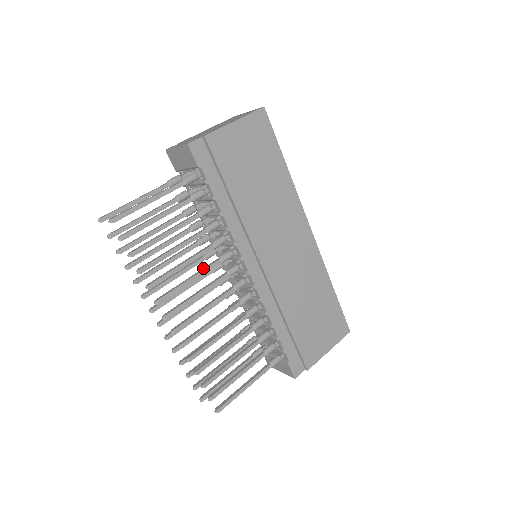
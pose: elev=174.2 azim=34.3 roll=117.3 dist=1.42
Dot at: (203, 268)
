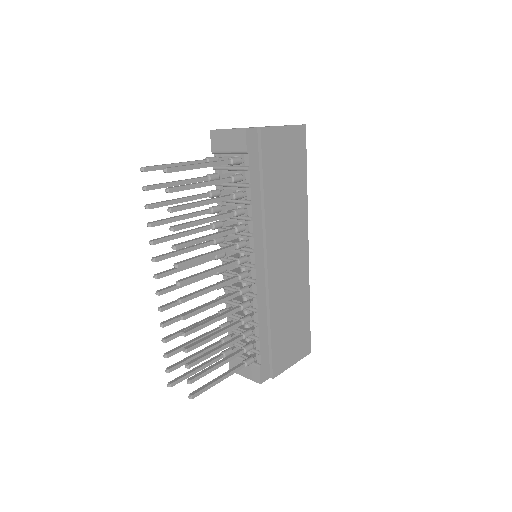
Dot at: (220, 248)
